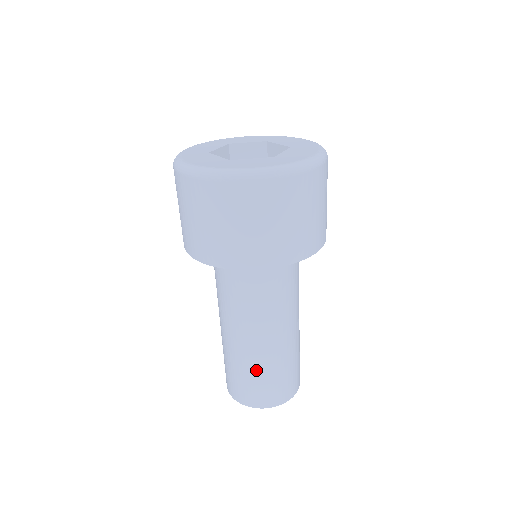
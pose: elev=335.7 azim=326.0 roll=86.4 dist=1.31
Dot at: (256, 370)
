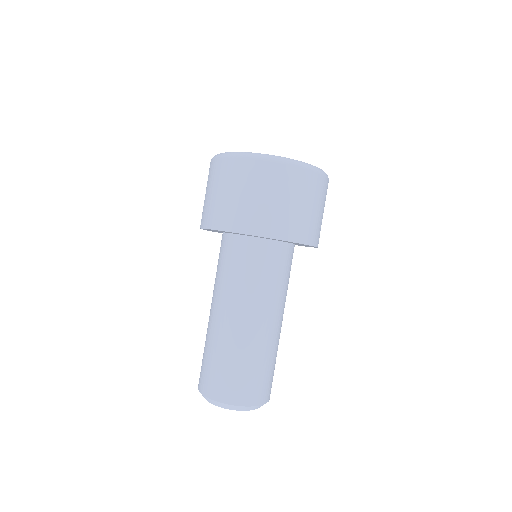
Dot at: (207, 346)
